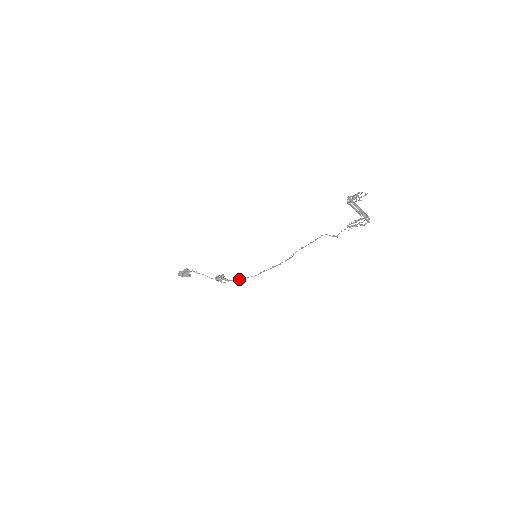
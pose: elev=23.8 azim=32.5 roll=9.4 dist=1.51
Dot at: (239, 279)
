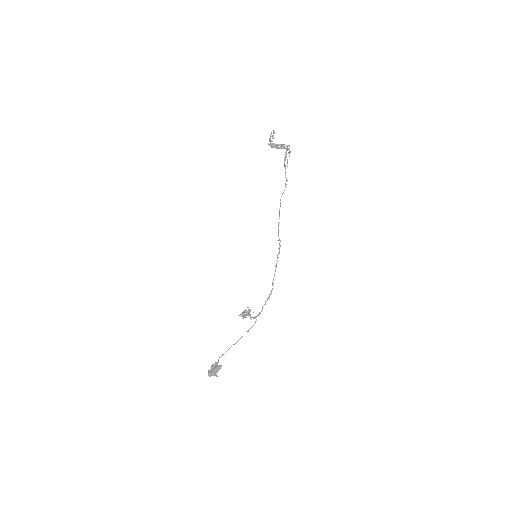
Dot at: (262, 309)
